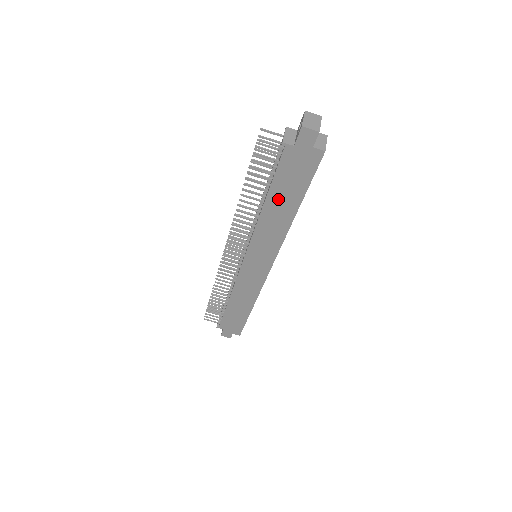
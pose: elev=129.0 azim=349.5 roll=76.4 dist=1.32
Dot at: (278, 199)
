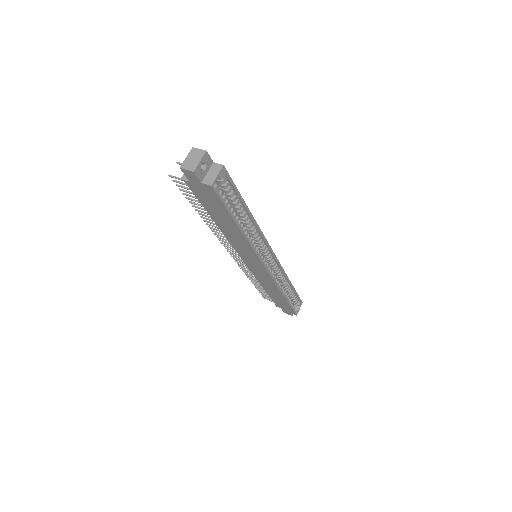
Dot at: (219, 219)
